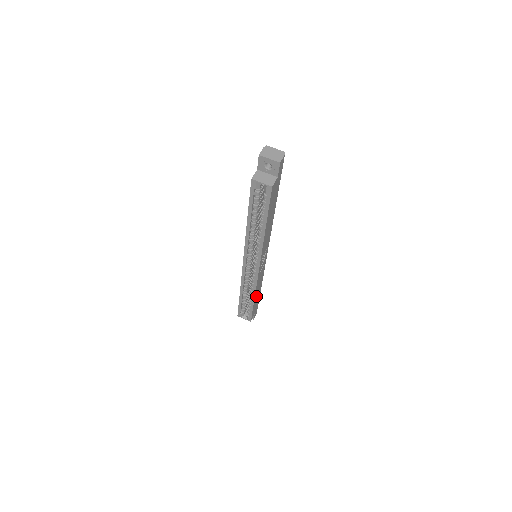
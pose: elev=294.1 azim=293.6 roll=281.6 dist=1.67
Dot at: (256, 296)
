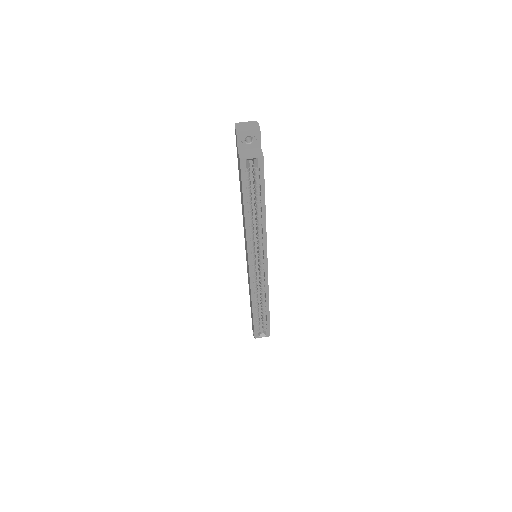
Dot at: occluded
